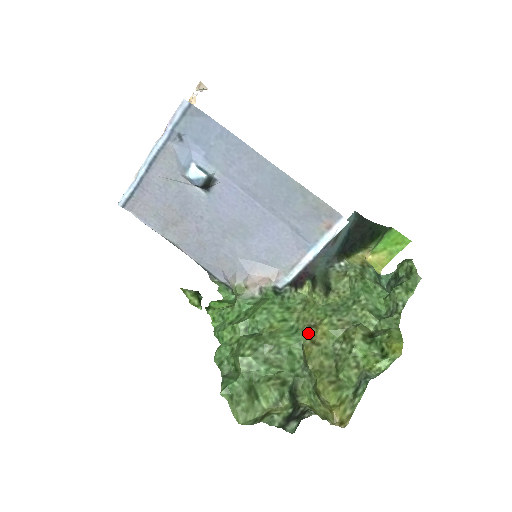
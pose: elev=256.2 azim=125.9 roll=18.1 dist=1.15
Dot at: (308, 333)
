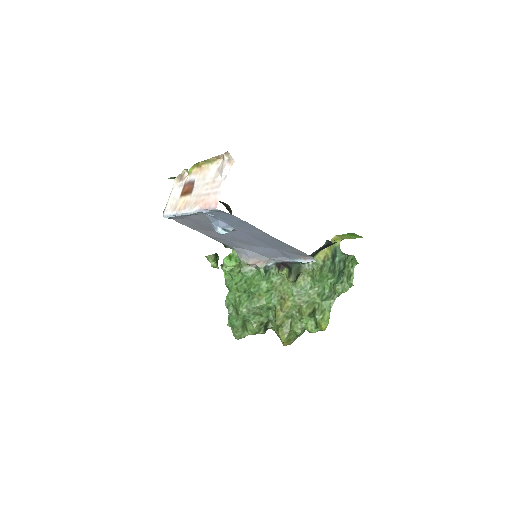
Dot at: (280, 302)
